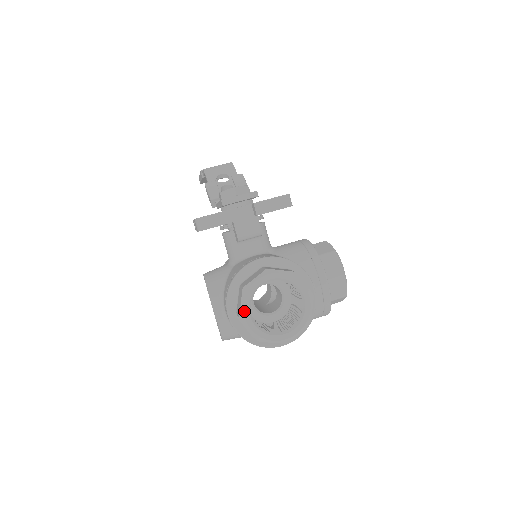
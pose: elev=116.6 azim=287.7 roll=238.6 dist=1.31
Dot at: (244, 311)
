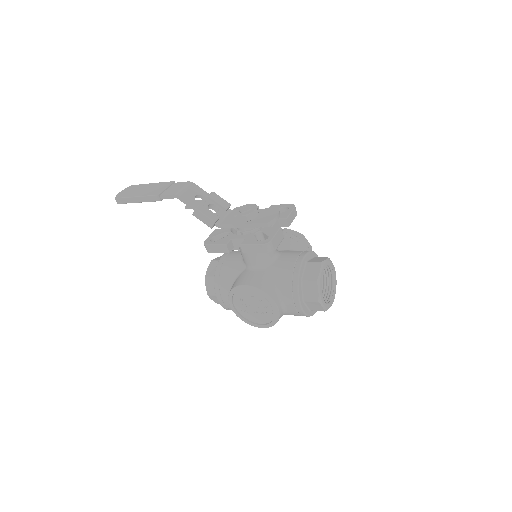
Dot at: (321, 296)
